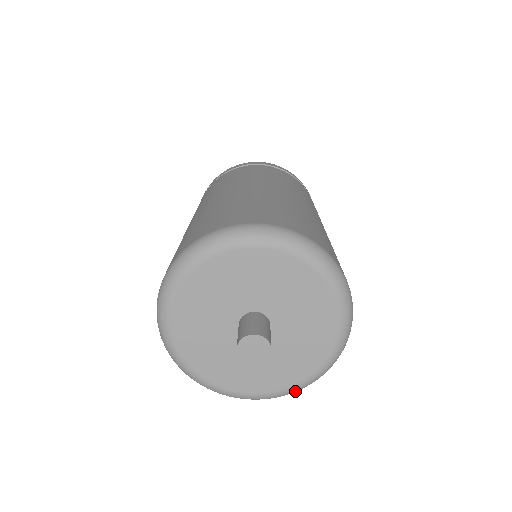
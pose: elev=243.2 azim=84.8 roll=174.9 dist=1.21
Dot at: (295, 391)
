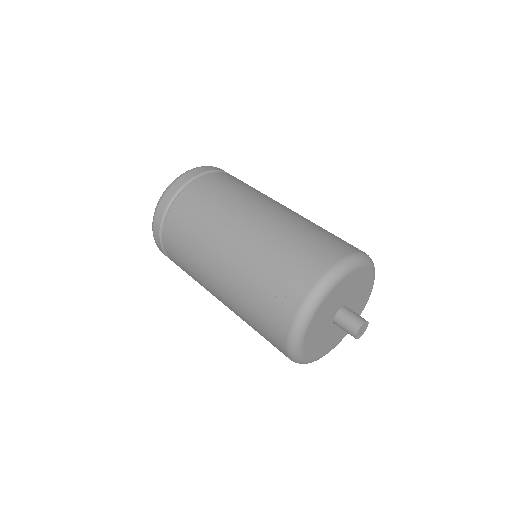
Dot at: occluded
